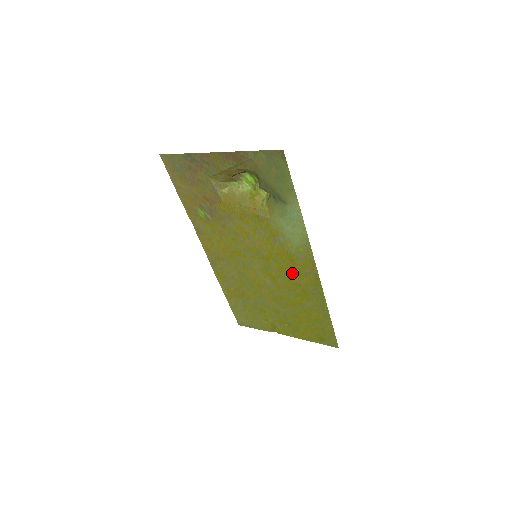
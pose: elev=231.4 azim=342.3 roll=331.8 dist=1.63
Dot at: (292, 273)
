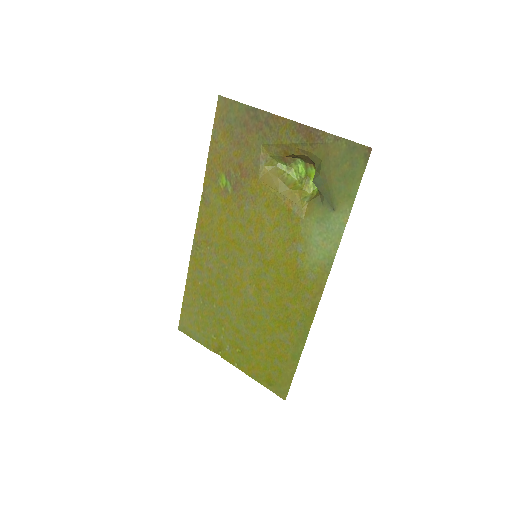
Dot at: (287, 292)
